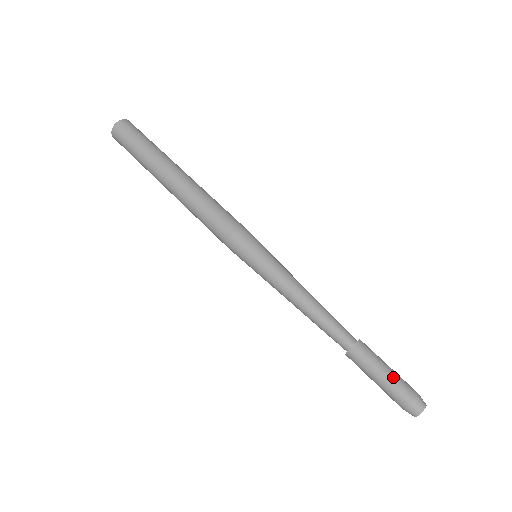
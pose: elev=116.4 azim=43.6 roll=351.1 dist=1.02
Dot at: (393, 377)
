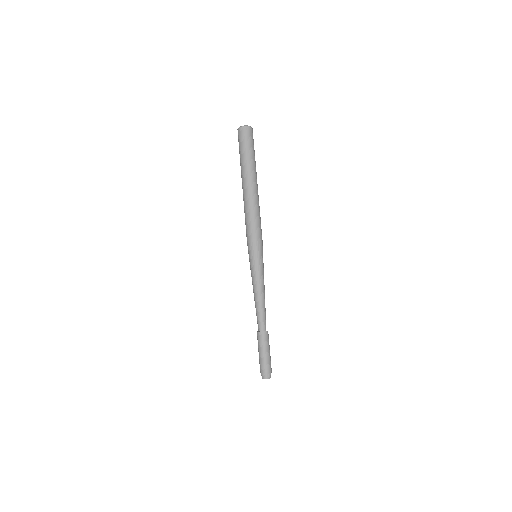
Dot at: (266, 357)
